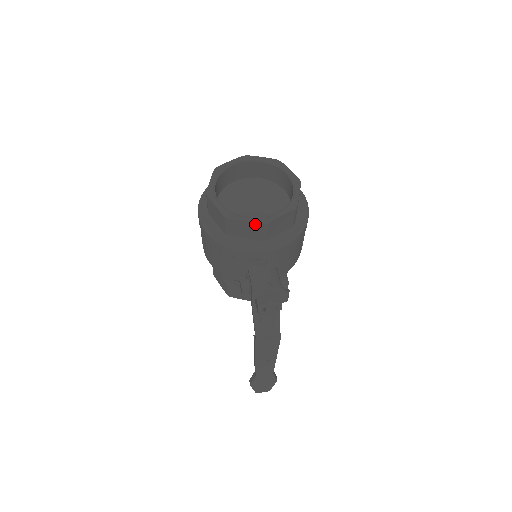
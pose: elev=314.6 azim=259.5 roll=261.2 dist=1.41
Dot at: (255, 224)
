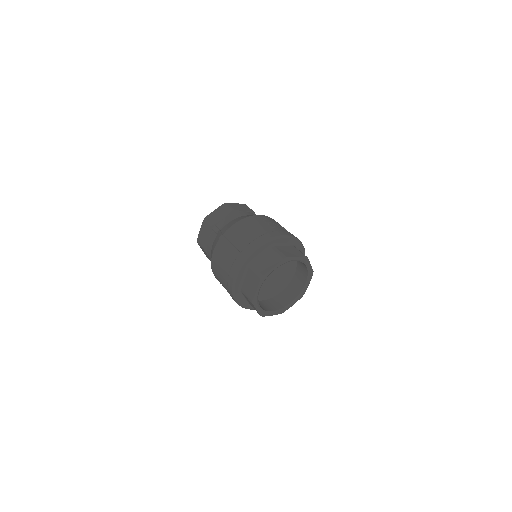
Dot at: (297, 299)
